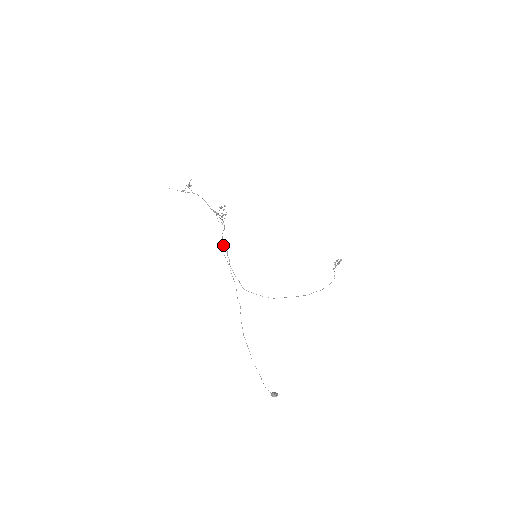
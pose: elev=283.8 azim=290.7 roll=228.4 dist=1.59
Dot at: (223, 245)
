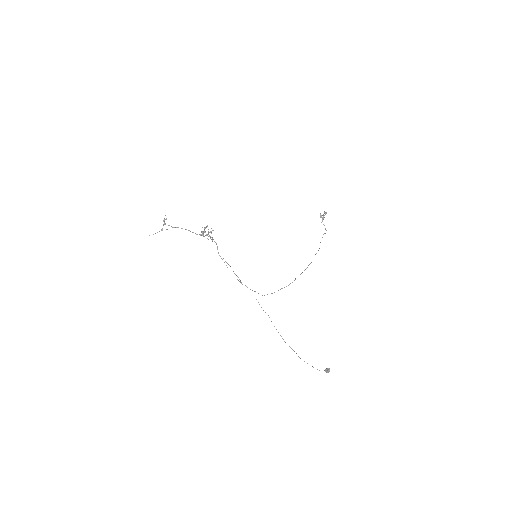
Dot at: occluded
